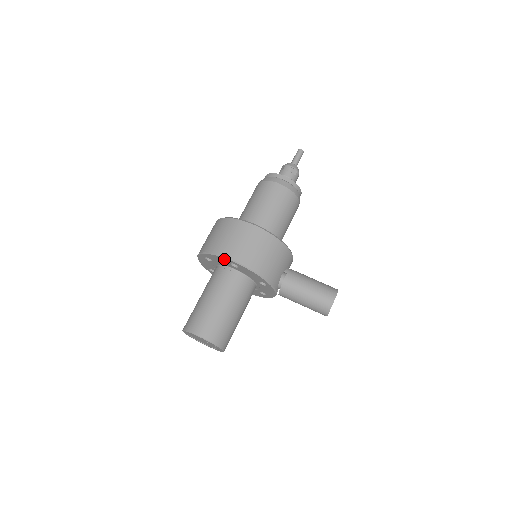
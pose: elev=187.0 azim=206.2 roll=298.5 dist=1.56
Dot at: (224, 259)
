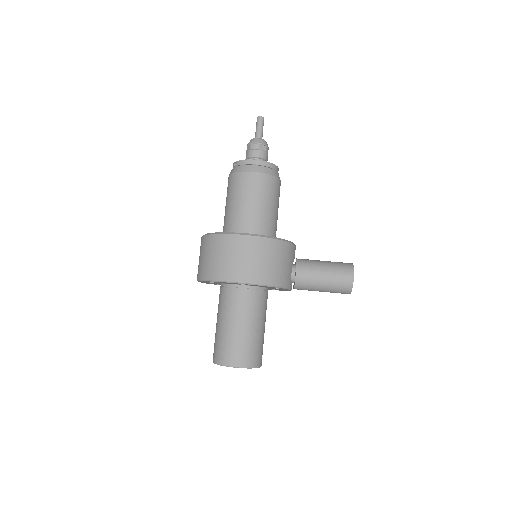
Dot at: occluded
